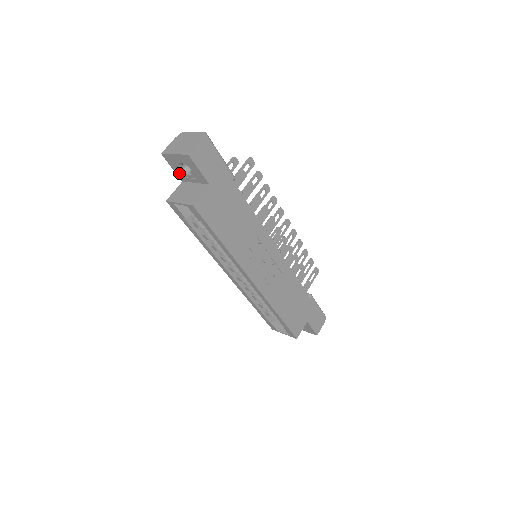
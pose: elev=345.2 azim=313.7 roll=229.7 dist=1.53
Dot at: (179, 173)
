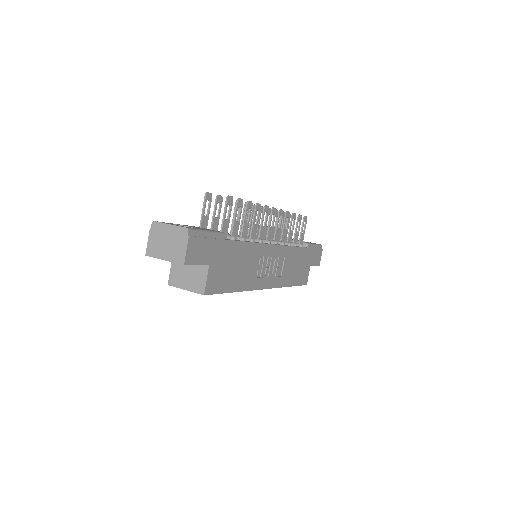
Dot at: occluded
